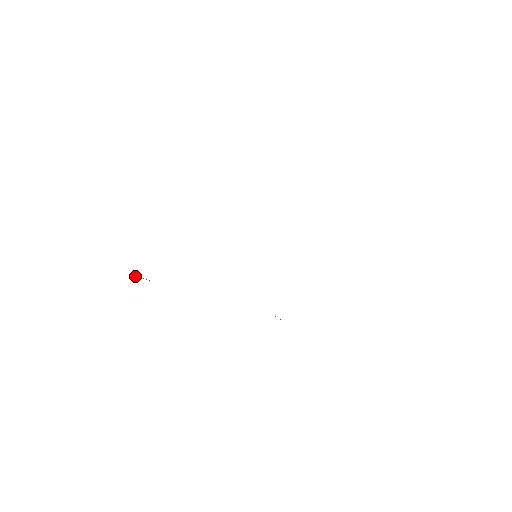
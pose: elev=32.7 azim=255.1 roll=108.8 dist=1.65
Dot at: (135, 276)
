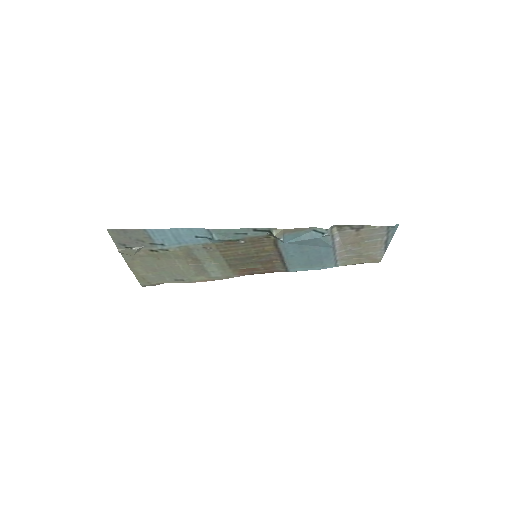
Dot at: (124, 249)
